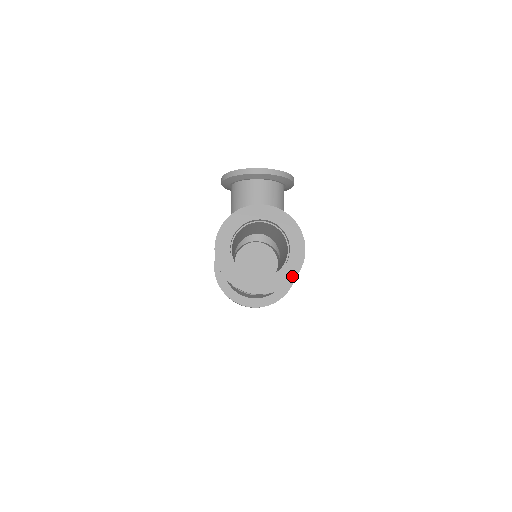
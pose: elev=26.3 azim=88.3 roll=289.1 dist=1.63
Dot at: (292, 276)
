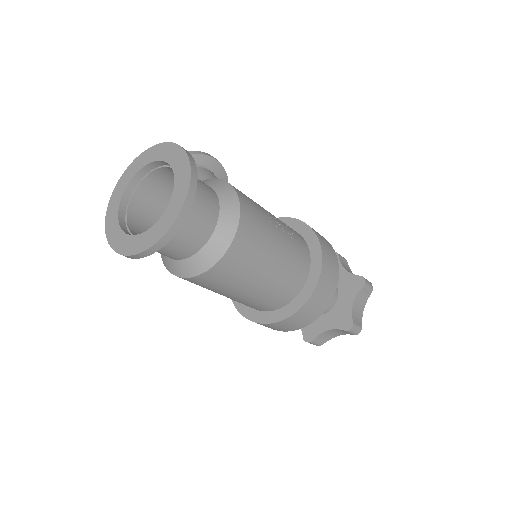
Dot at: (186, 181)
